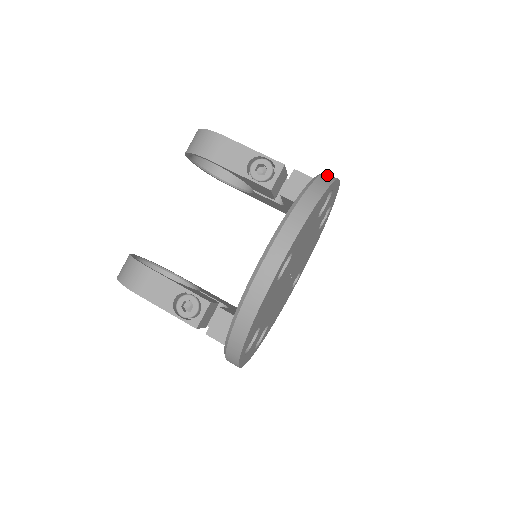
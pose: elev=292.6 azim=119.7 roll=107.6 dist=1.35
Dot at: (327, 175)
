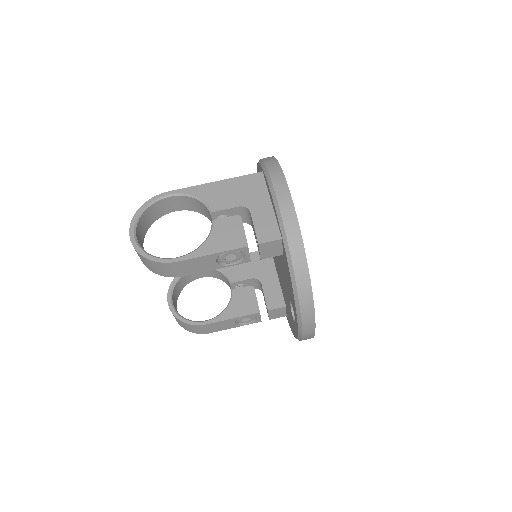
Dot at: (290, 234)
